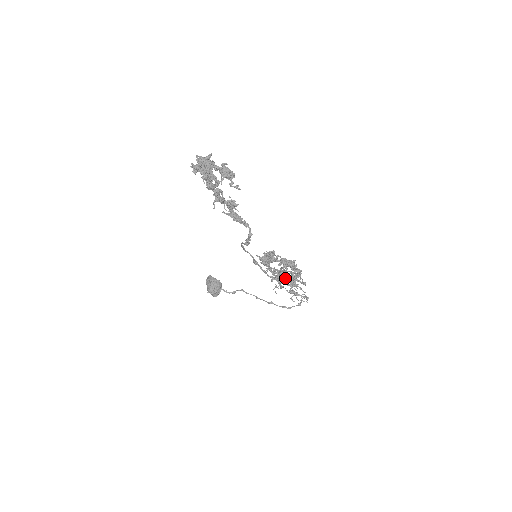
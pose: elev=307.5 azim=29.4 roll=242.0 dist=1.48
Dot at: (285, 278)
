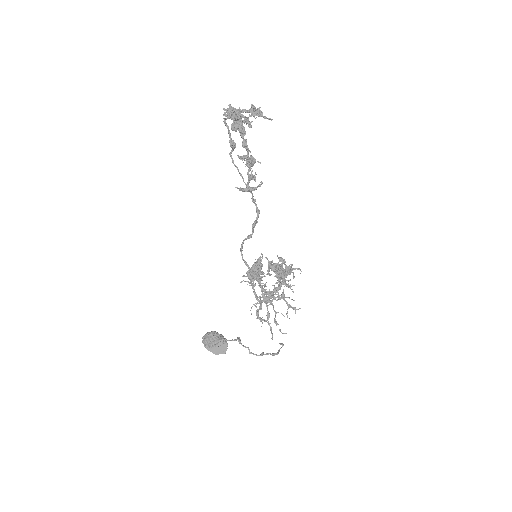
Dot at: (283, 275)
